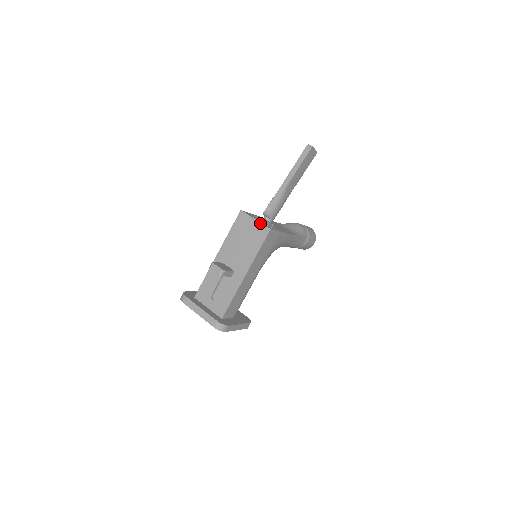
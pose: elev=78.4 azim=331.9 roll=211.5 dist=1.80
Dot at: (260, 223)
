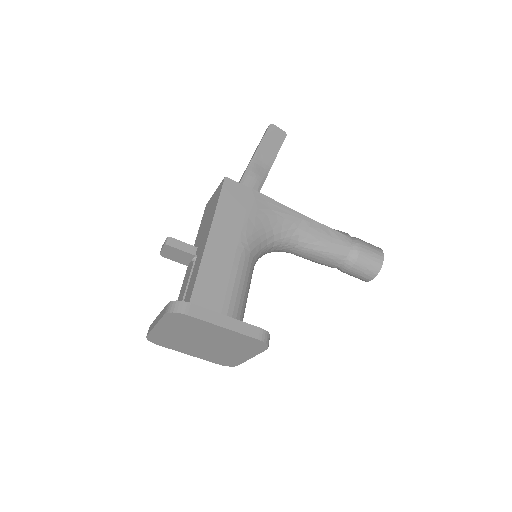
Dot at: (218, 187)
